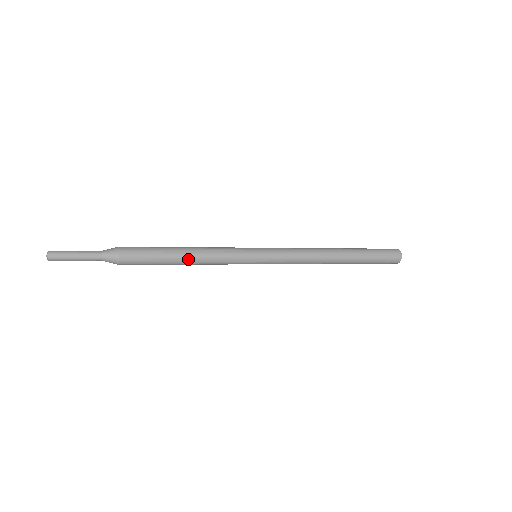
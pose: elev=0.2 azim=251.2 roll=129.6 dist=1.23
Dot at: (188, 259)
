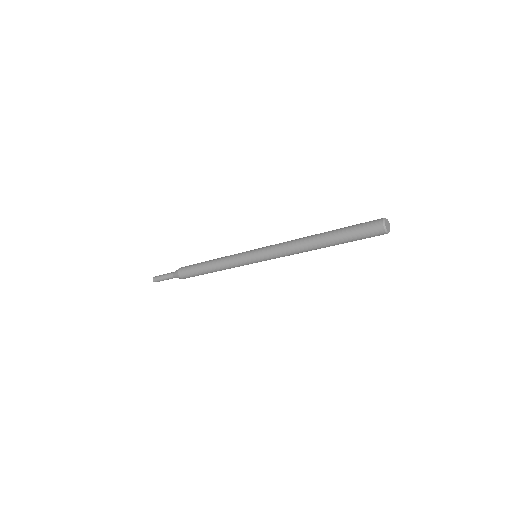
Dot at: (210, 265)
